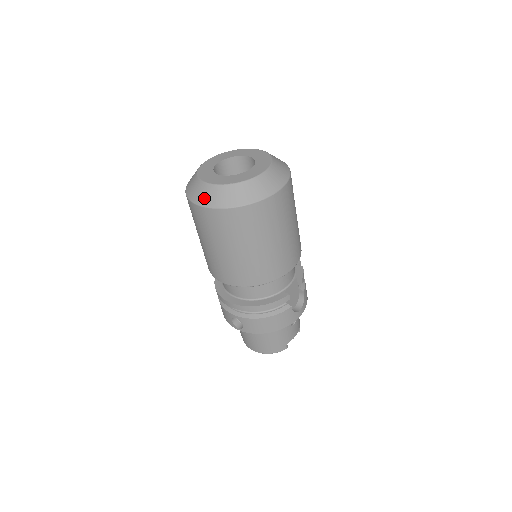
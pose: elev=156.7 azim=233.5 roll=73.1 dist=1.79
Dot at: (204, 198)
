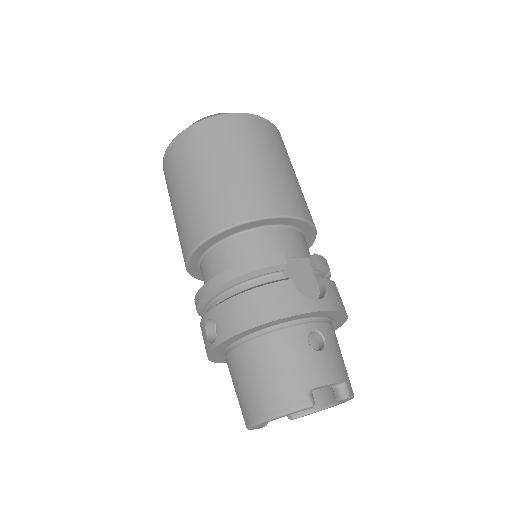
Dot at: occluded
